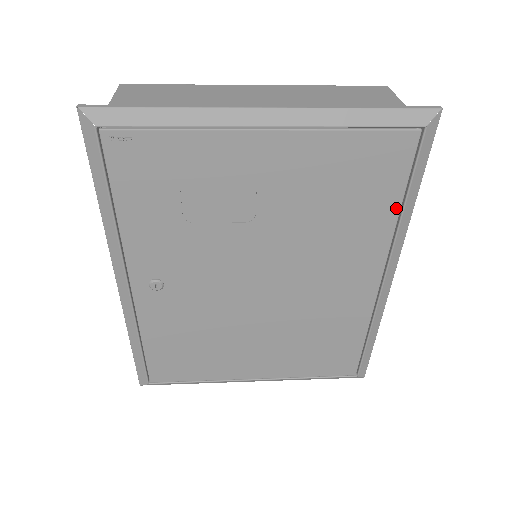
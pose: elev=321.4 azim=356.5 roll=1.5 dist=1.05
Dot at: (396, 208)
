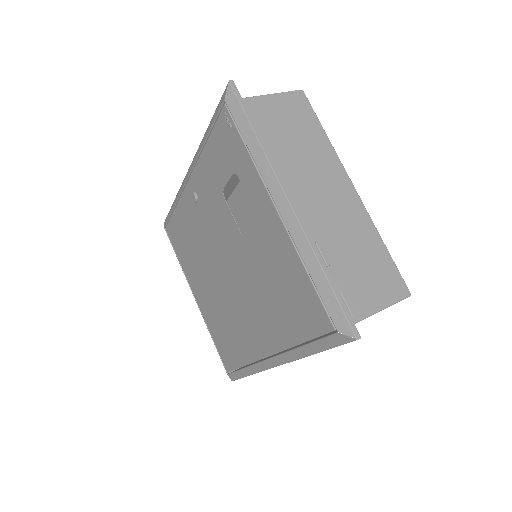
Dot at: (298, 340)
